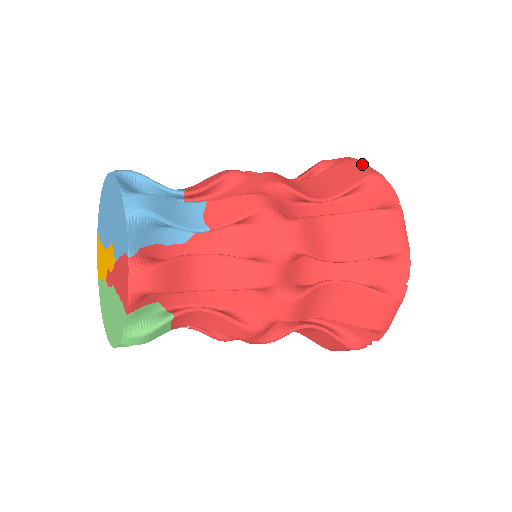
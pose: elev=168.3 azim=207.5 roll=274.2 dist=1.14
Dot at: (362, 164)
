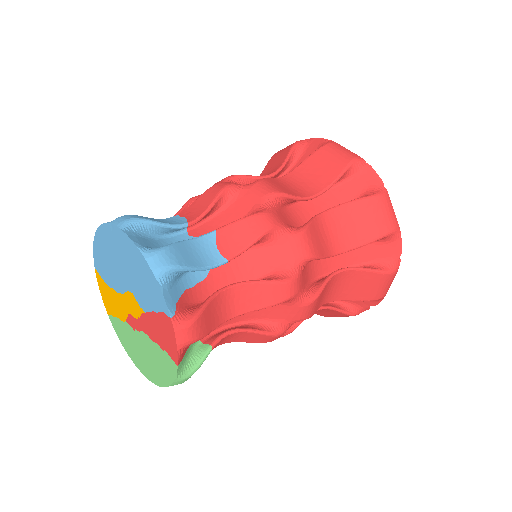
Dot at: (339, 148)
